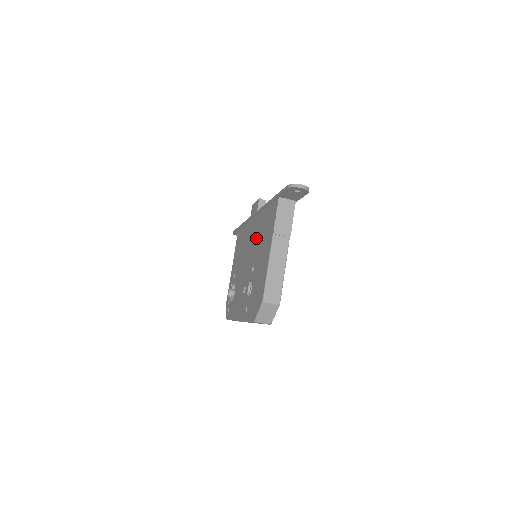
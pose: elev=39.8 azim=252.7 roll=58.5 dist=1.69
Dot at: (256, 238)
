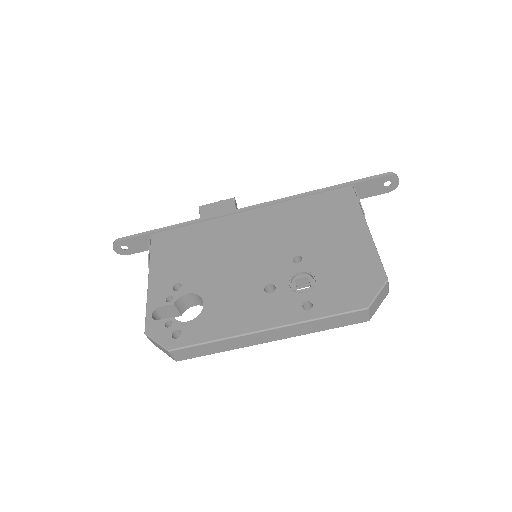
Dot at: (283, 228)
